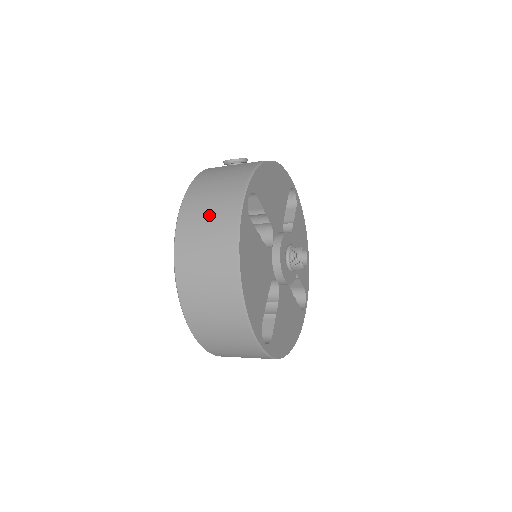
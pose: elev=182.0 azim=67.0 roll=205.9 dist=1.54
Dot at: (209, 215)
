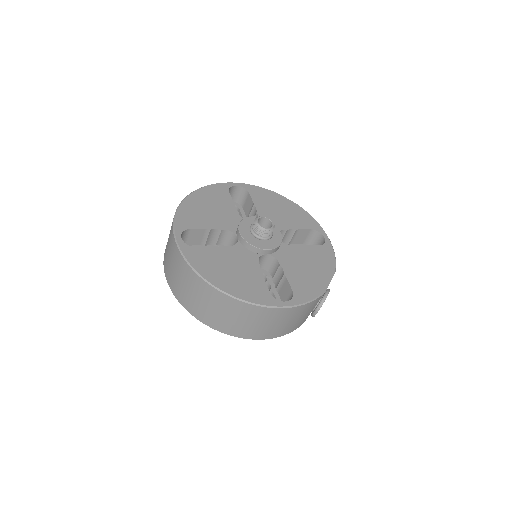
Dot at: occluded
